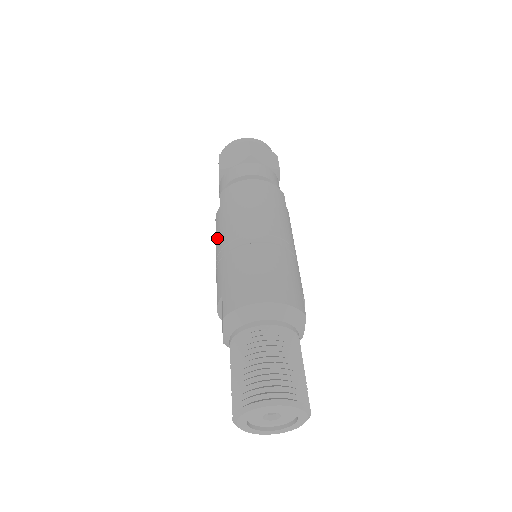
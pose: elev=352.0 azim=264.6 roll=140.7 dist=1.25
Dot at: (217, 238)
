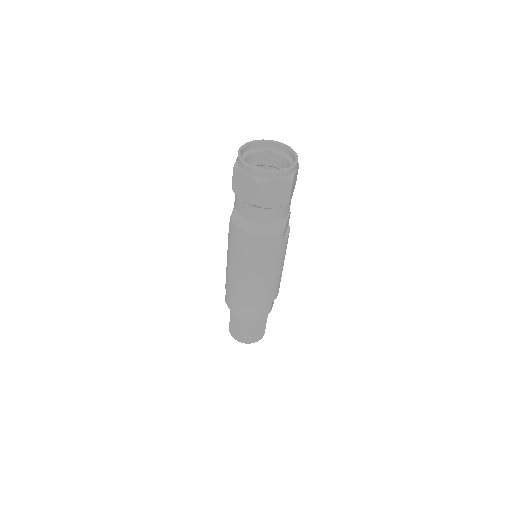
Dot at: occluded
